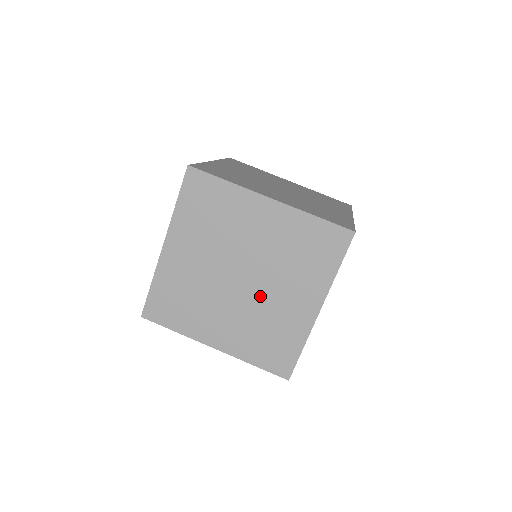
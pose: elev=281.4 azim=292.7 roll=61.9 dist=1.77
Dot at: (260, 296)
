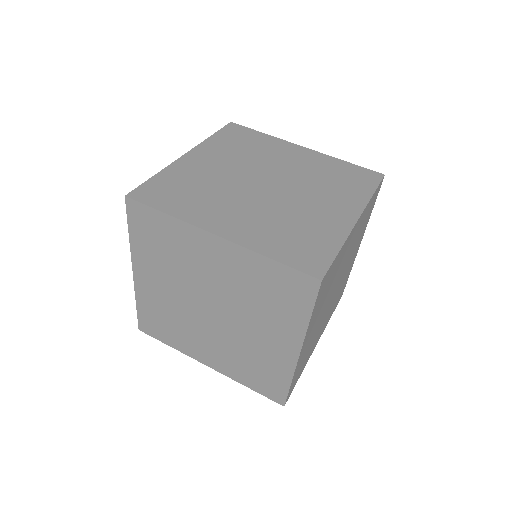
Dot at: (235, 330)
